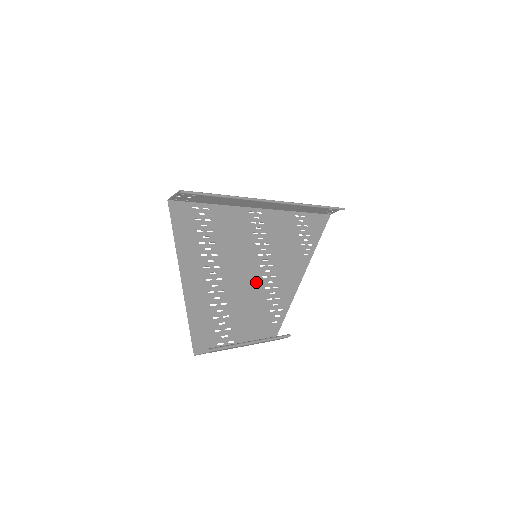
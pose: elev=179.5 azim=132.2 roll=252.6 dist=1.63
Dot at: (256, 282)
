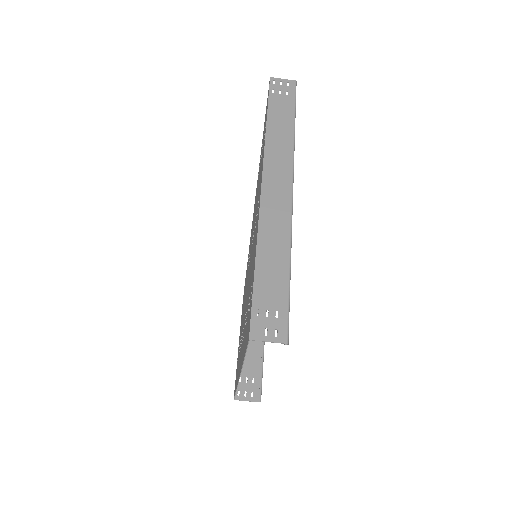
Dot at: occluded
